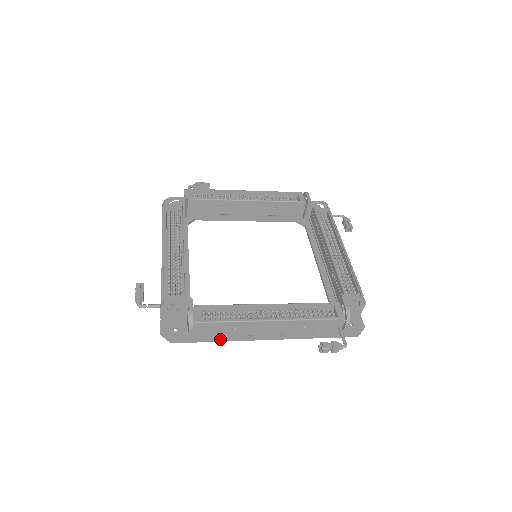
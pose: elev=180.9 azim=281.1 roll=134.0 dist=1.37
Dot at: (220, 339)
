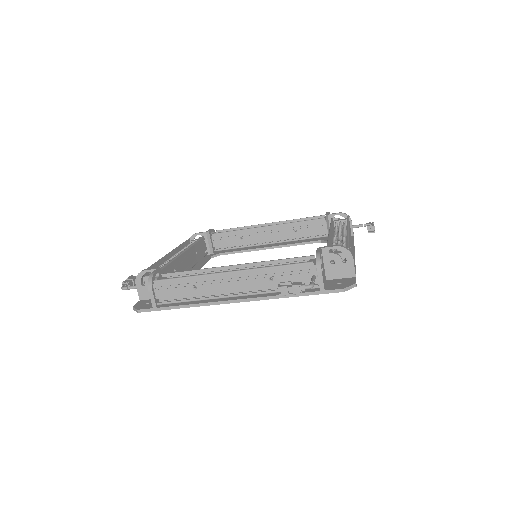
Dot at: (184, 304)
